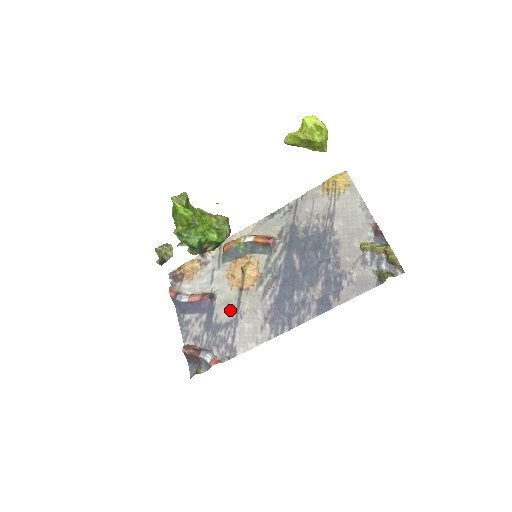
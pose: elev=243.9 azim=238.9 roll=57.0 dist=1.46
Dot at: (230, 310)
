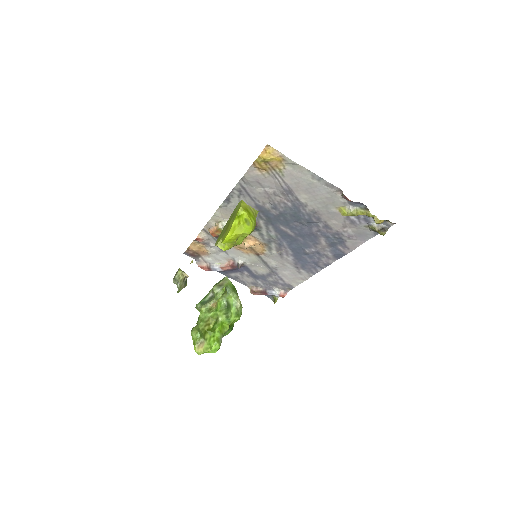
Dot at: (262, 267)
